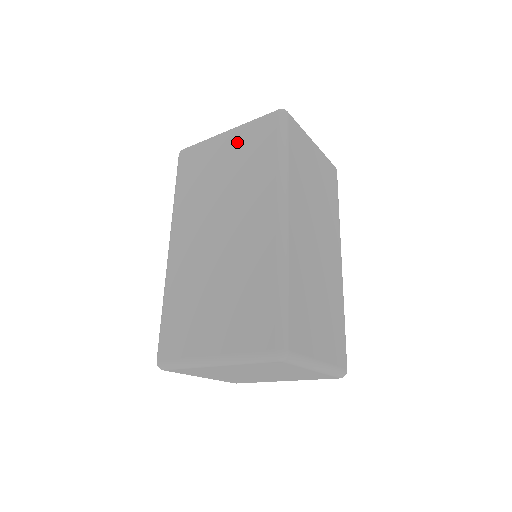
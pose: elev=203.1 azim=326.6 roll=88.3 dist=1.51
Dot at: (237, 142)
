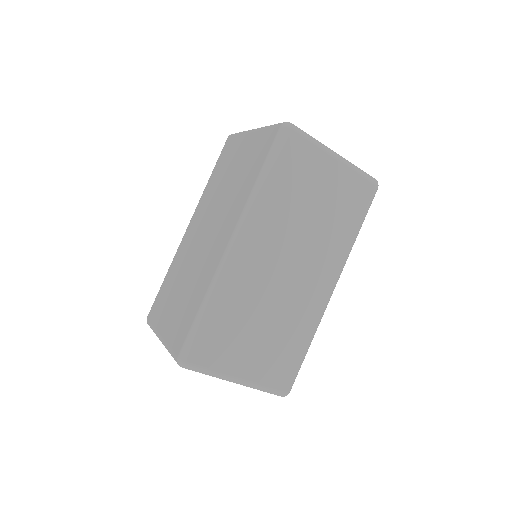
Dot at: (250, 146)
